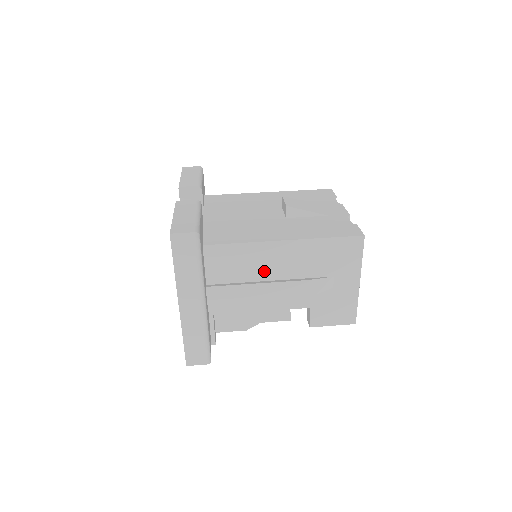
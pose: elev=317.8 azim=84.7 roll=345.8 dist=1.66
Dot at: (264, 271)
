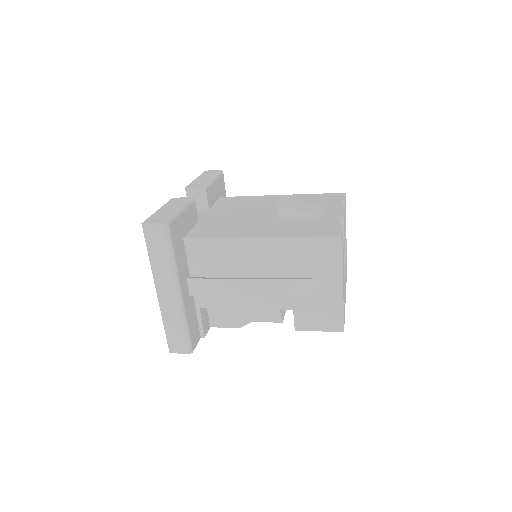
Dot at: (243, 267)
